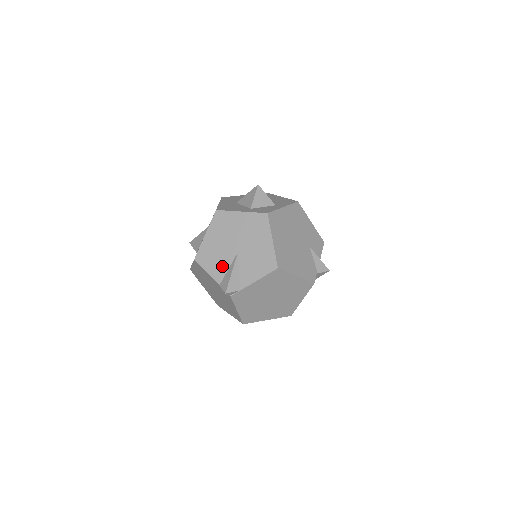
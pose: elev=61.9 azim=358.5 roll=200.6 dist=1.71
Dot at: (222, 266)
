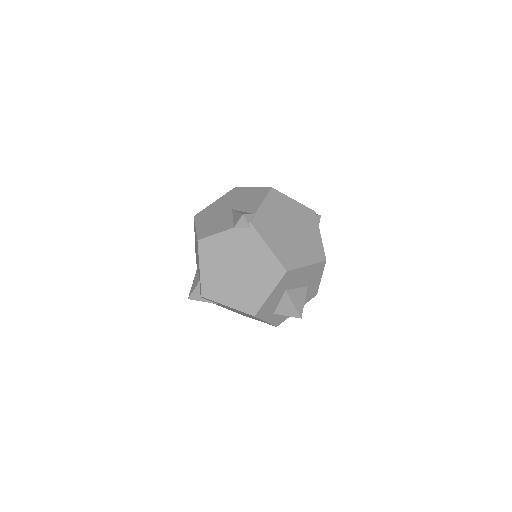
Dot at: (226, 222)
